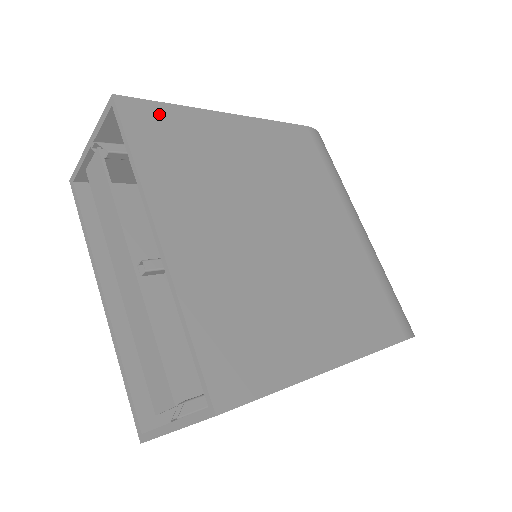
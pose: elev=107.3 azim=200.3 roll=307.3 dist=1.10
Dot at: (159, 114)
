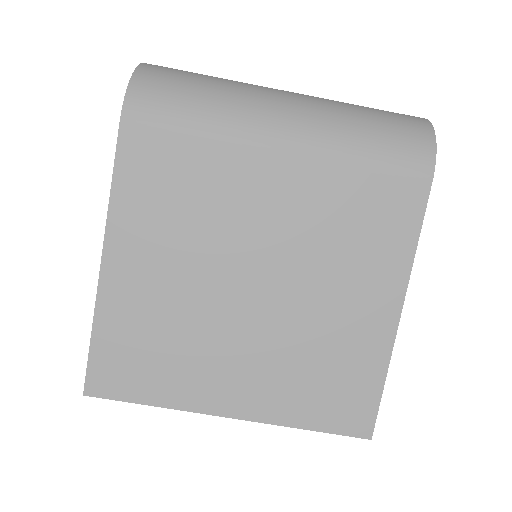
Dot at: (105, 357)
